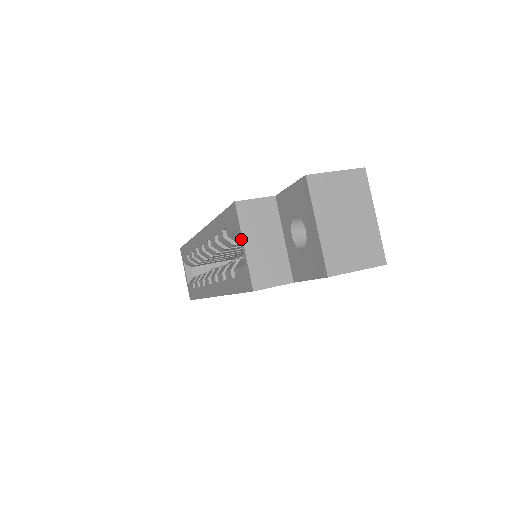
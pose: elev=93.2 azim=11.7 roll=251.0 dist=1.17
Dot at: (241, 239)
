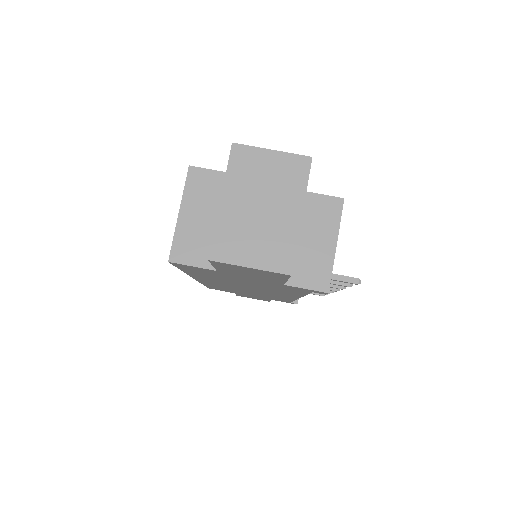
Dot at: (181, 205)
